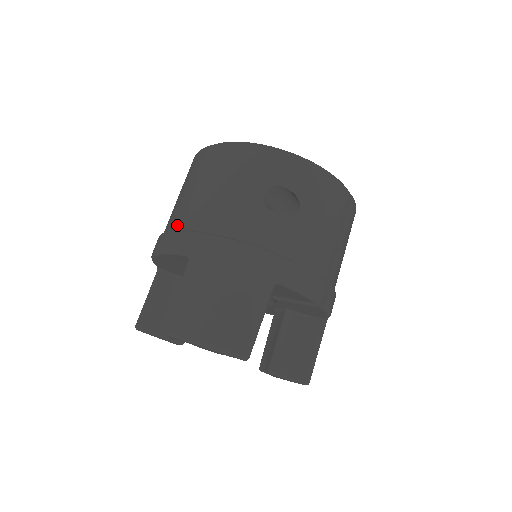
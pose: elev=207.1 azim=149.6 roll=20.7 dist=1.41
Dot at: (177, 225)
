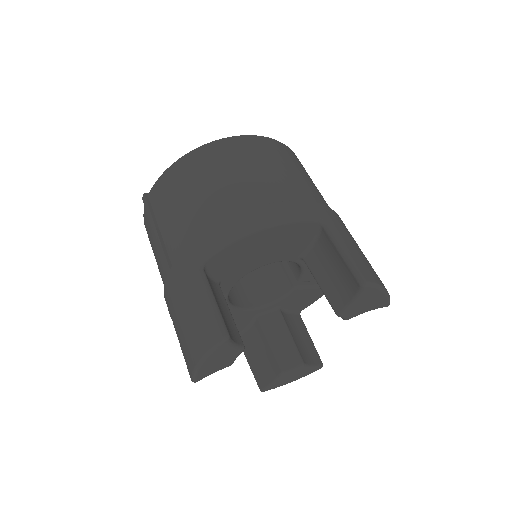
Dot at: (276, 198)
